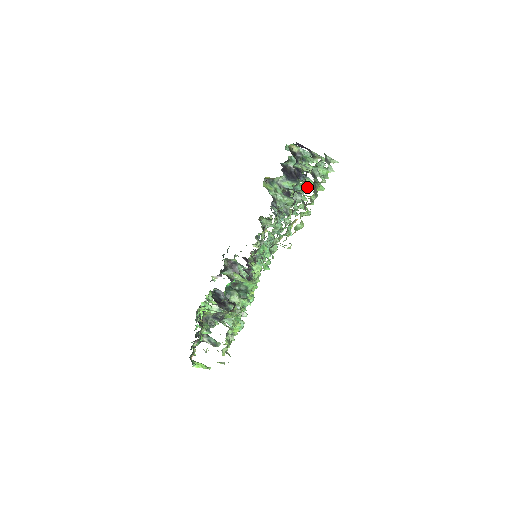
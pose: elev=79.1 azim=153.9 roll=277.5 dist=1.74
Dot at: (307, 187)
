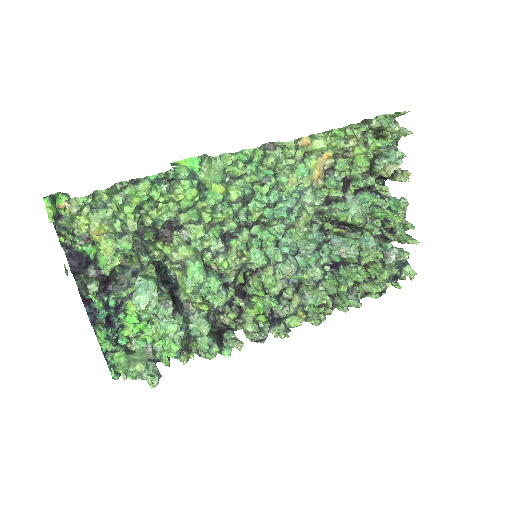
Dot at: (367, 176)
